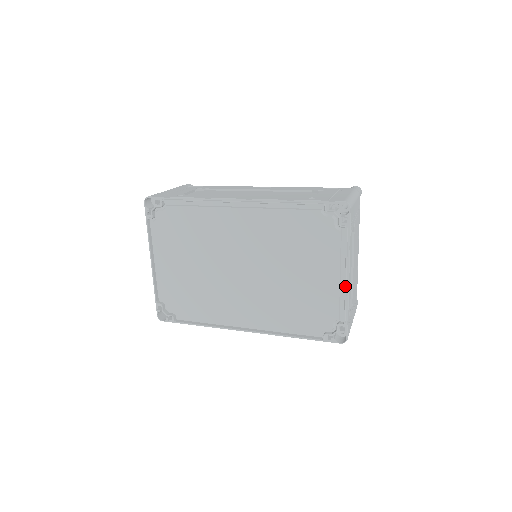
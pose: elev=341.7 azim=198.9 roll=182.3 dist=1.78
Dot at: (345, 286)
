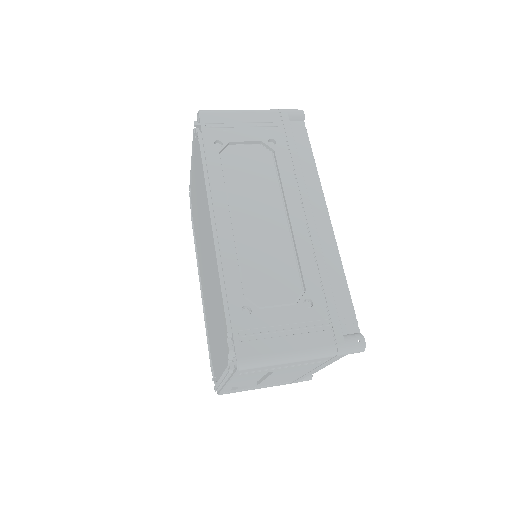
Dot at: (220, 383)
